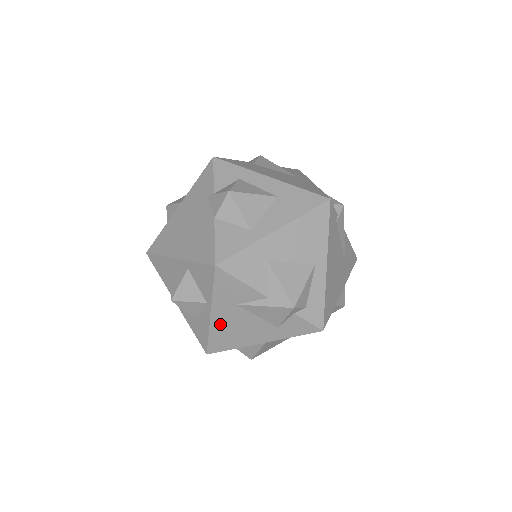
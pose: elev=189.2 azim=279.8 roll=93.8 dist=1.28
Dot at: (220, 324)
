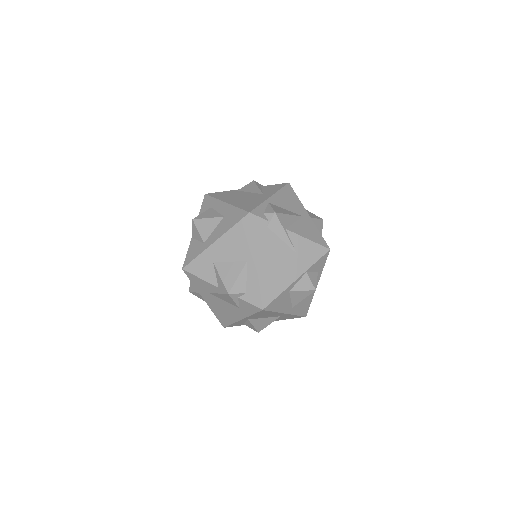
Dot at: (213, 306)
